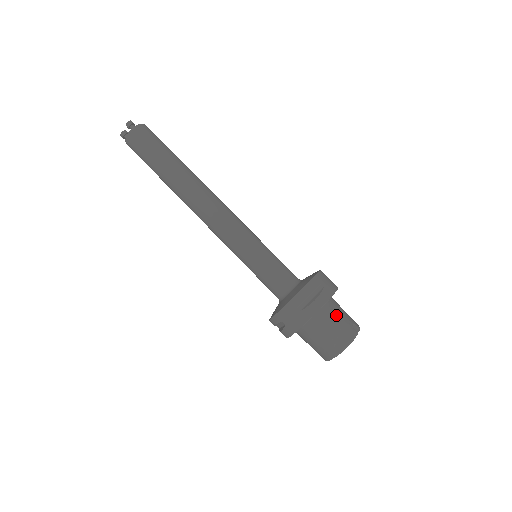
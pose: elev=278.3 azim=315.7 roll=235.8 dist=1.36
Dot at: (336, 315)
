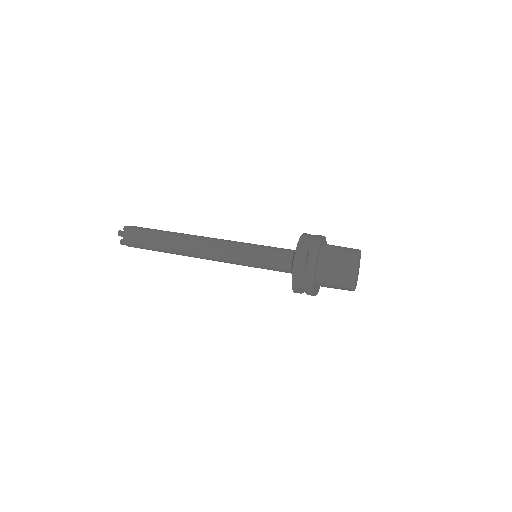
Dot at: occluded
